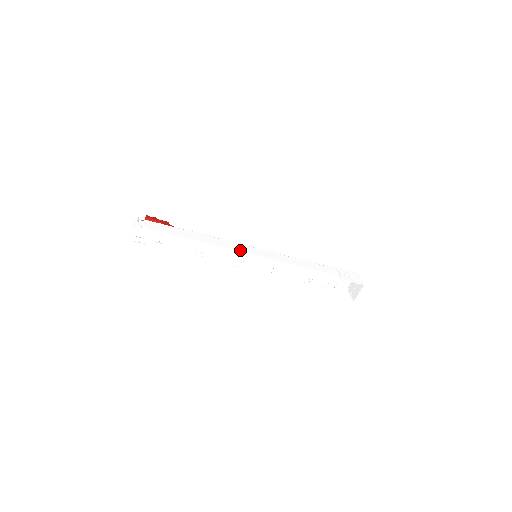
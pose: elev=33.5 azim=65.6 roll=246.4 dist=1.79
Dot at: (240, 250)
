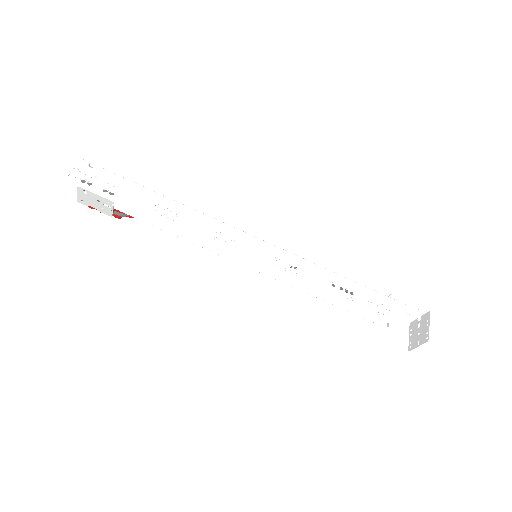
Dot at: (233, 229)
